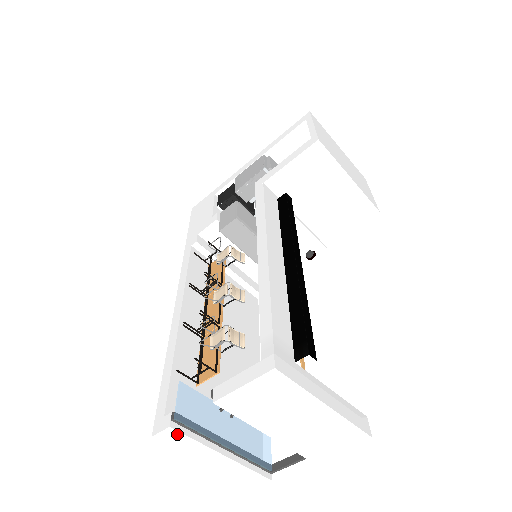
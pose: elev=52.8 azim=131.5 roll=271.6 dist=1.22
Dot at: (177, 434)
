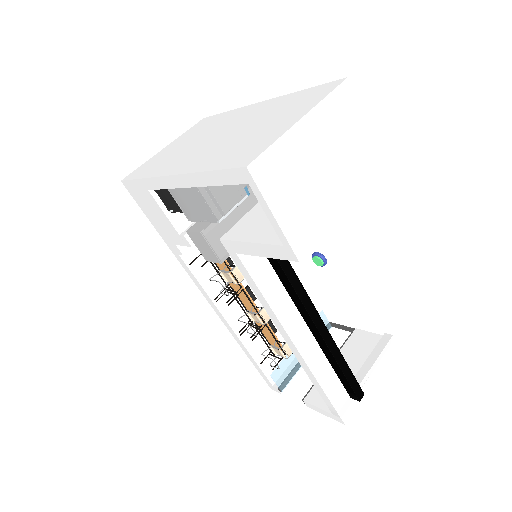
Dot at: occluded
